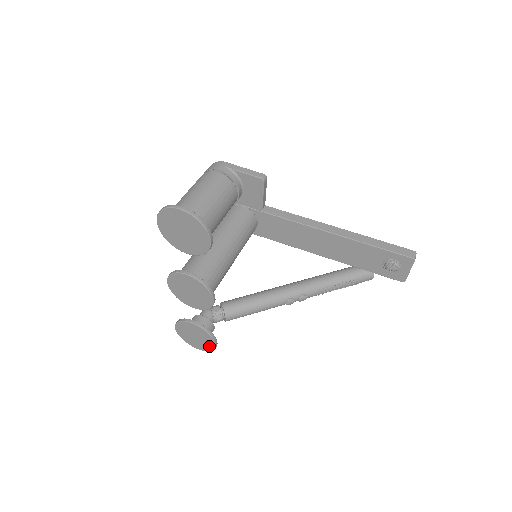
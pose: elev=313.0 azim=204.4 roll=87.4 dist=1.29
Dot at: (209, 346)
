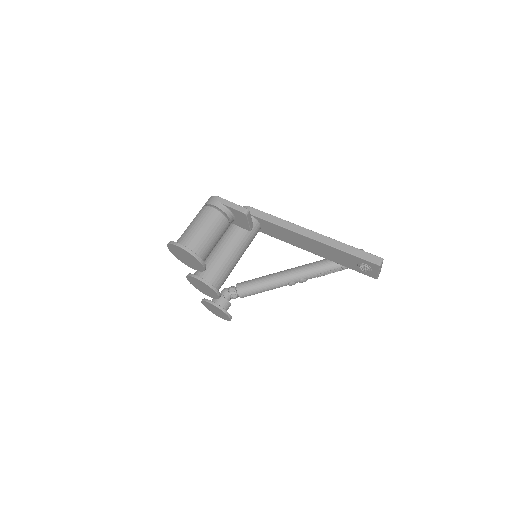
Dot at: (226, 318)
